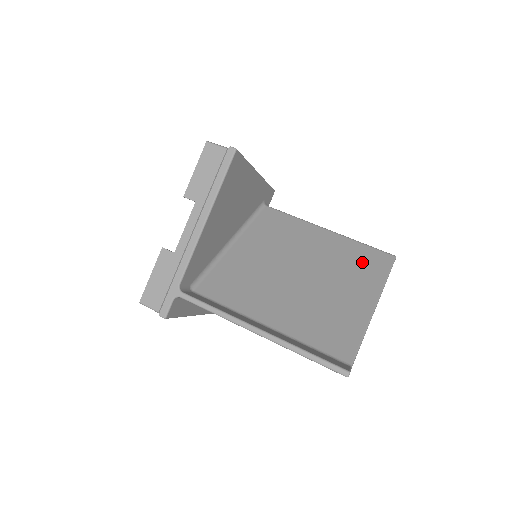
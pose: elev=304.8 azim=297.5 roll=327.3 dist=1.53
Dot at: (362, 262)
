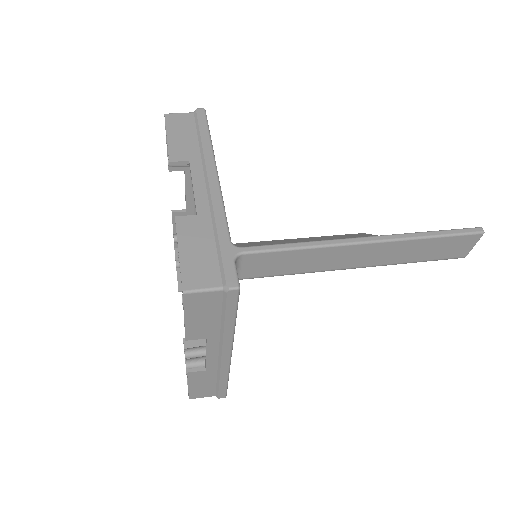
Dot at: (348, 237)
